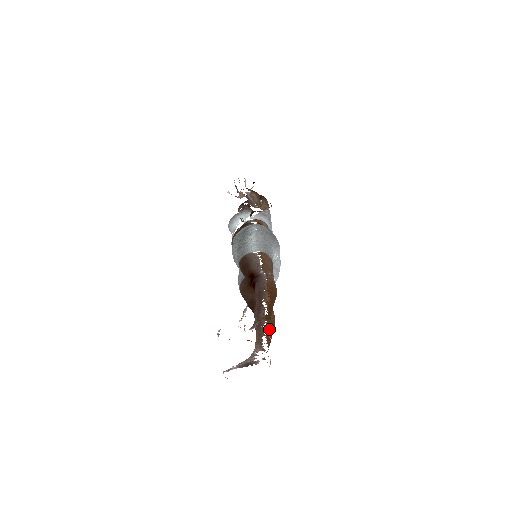
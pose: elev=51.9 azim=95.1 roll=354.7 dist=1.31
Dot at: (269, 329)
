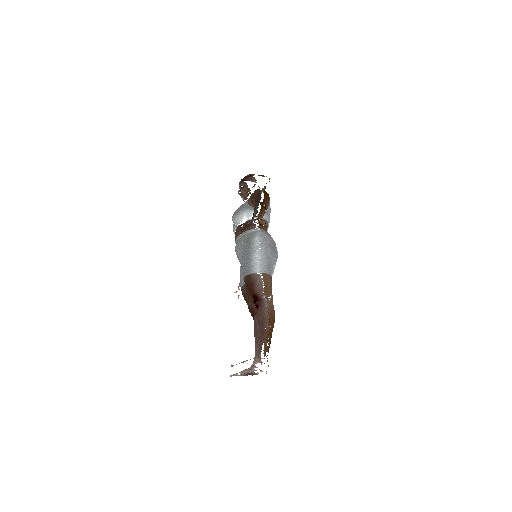
Dot at: (266, 341)
